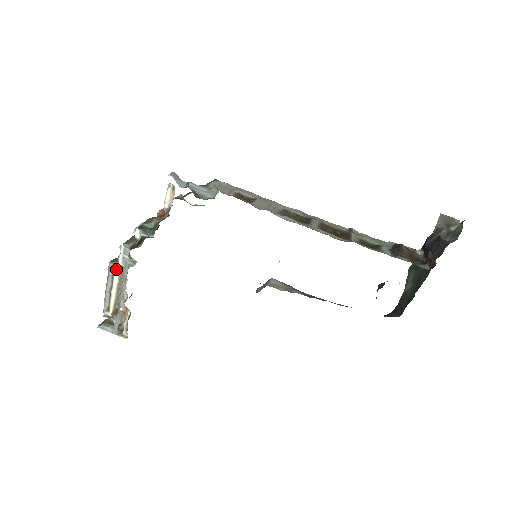
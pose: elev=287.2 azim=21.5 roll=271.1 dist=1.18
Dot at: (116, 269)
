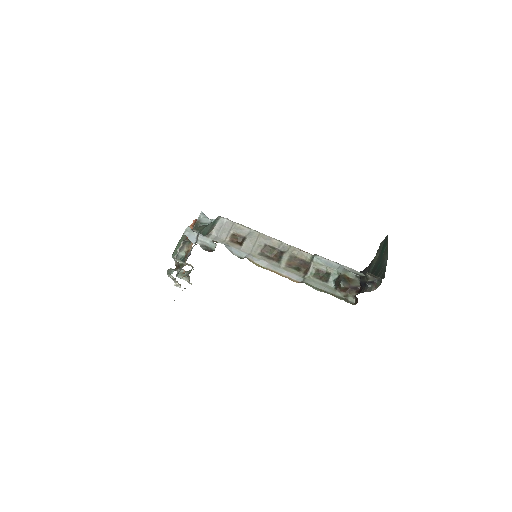
Dot at: (171, 277)
